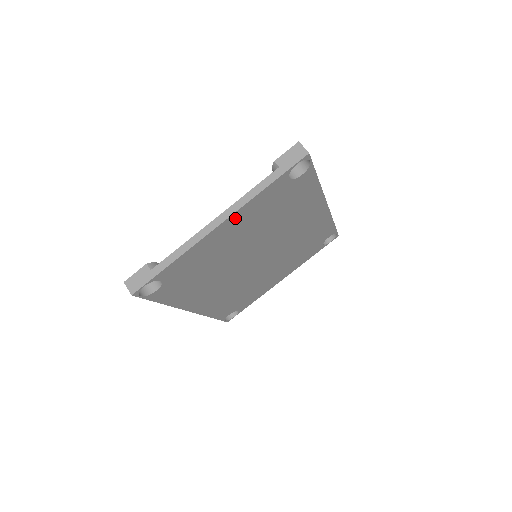
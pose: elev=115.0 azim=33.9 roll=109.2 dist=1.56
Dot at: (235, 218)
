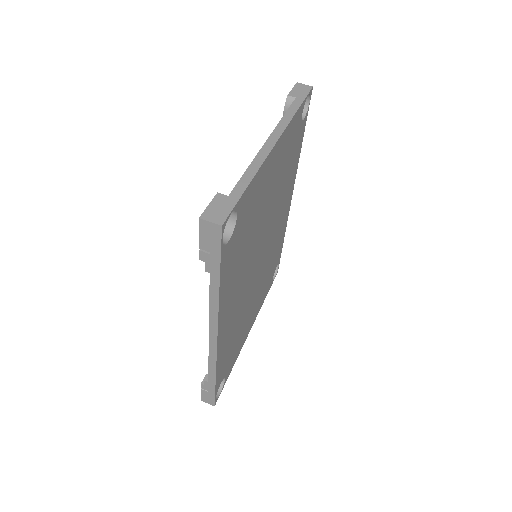
Dot at: (281, 143)
